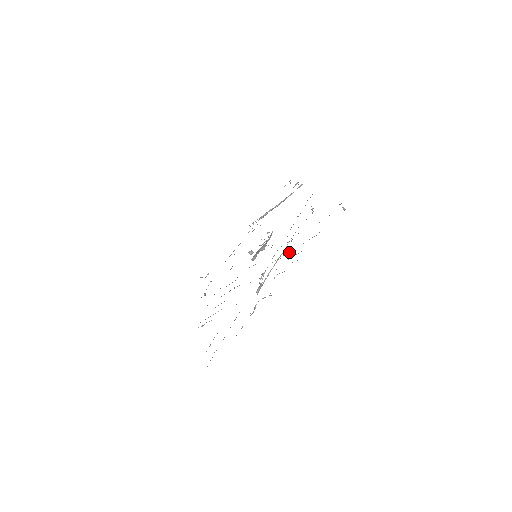
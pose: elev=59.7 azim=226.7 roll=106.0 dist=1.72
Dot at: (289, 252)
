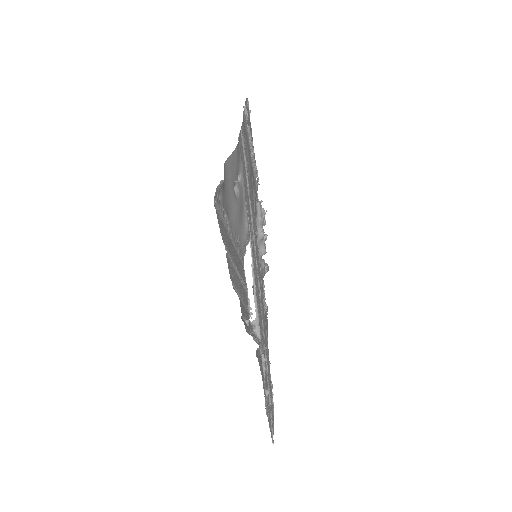
Dot at: (238, 277)
